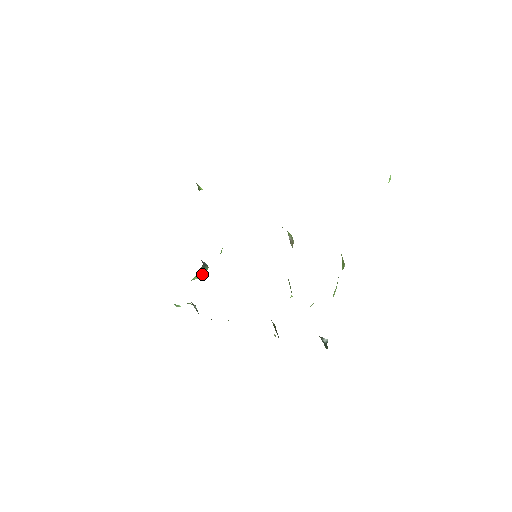
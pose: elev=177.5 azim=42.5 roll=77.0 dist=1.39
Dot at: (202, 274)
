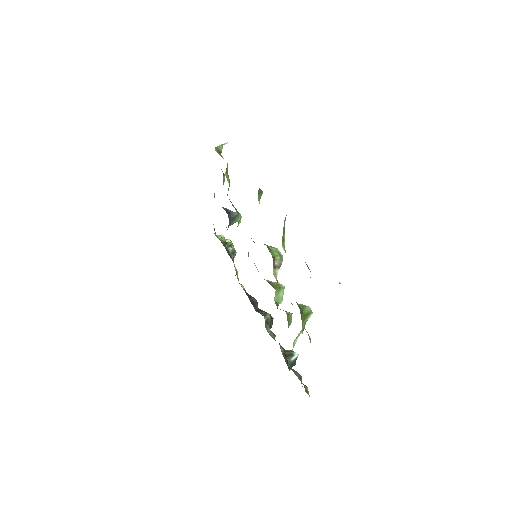
Dot at: occluded
